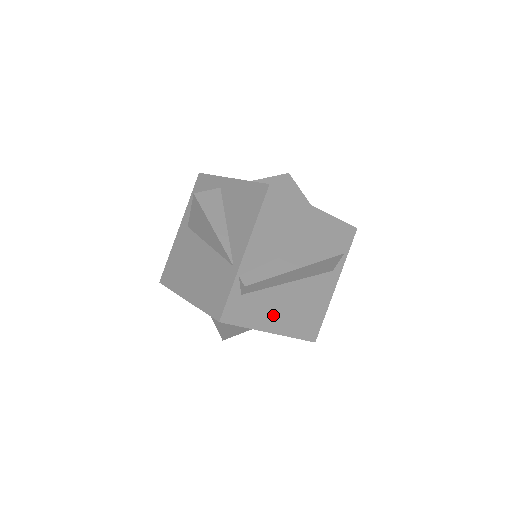
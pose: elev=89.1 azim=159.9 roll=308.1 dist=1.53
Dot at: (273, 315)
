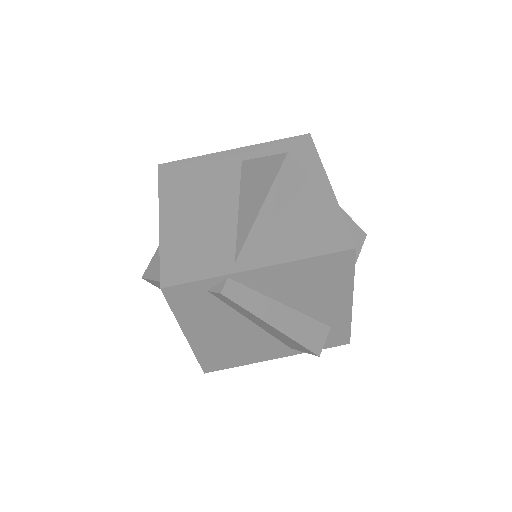
Dot at: (206, 328)
